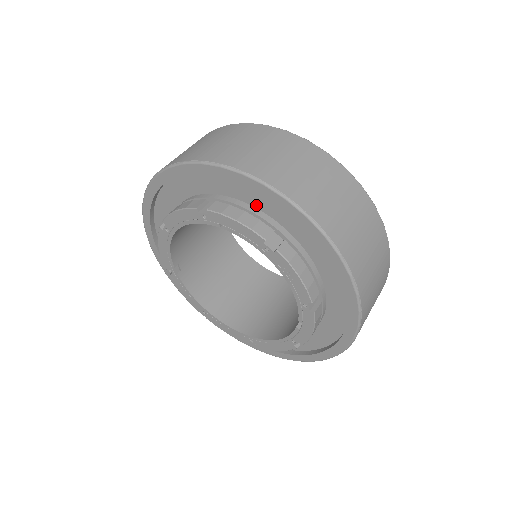
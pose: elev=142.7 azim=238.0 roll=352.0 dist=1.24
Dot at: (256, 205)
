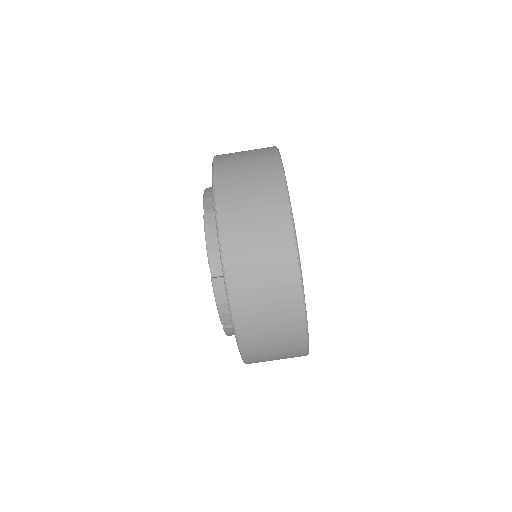
Dot at: occluded
